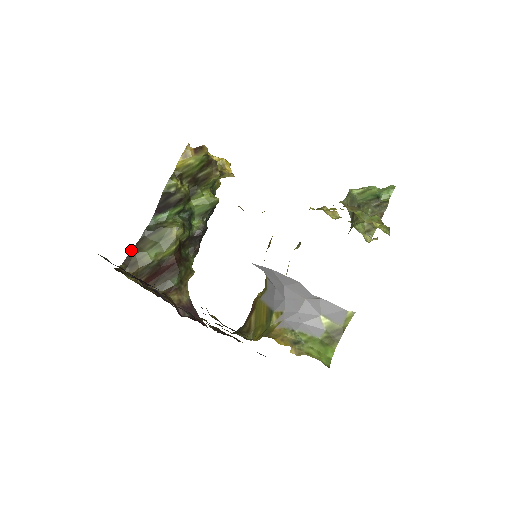
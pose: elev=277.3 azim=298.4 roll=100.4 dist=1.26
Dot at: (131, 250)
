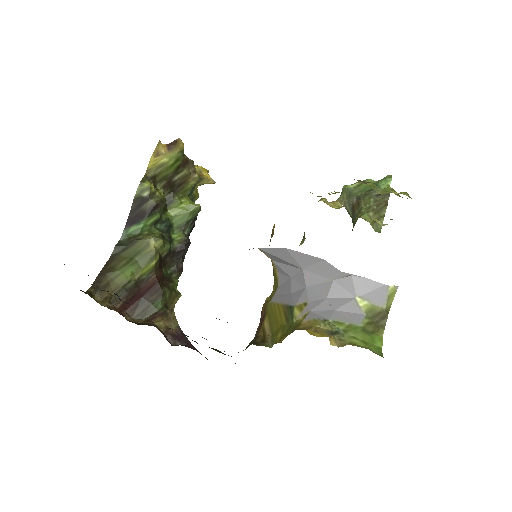
Dot at: occluded
